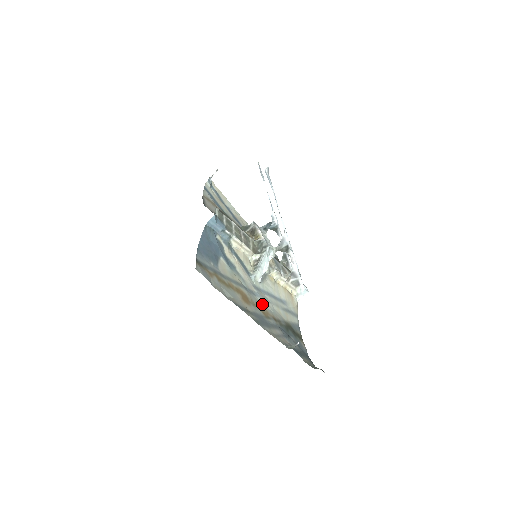
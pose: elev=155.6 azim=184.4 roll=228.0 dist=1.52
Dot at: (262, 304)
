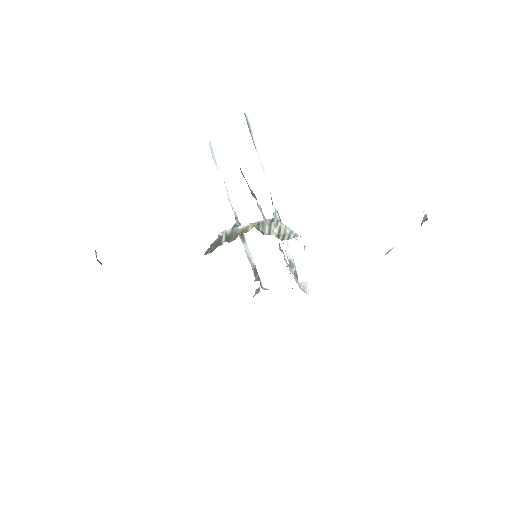
Dot at: occluded
